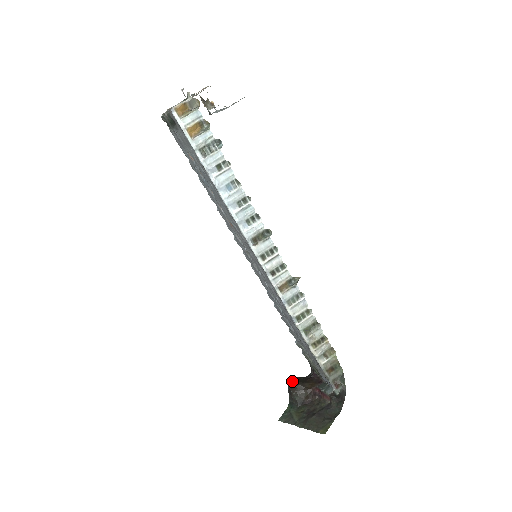
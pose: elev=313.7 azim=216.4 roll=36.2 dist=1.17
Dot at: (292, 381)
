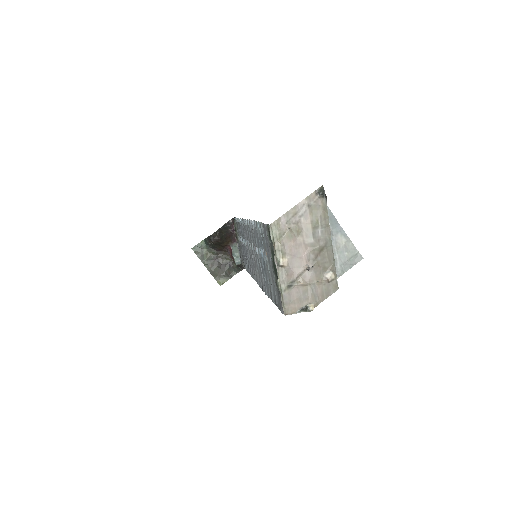
Dot at: (216, 236)
